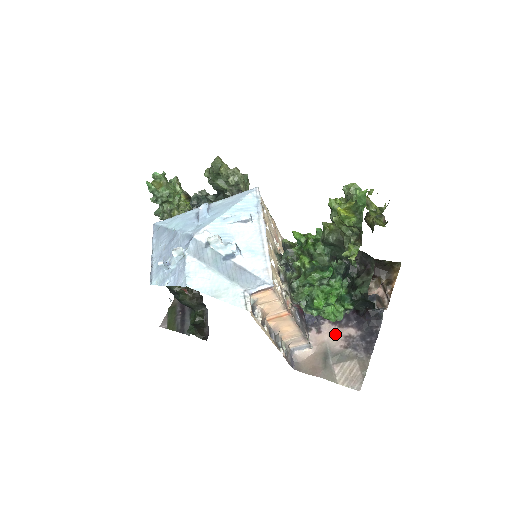
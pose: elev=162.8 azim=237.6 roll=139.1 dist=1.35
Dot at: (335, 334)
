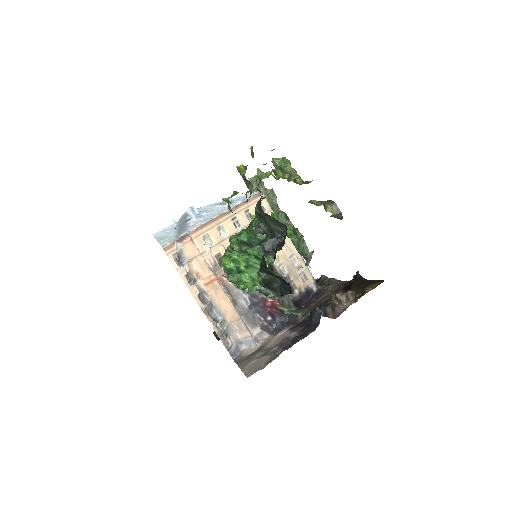
Dot at: (282, 336)
